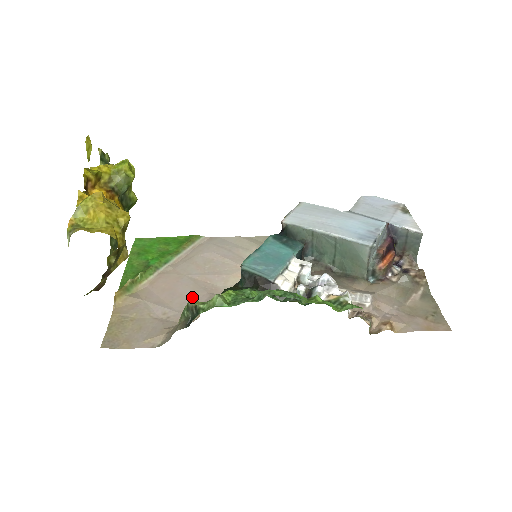
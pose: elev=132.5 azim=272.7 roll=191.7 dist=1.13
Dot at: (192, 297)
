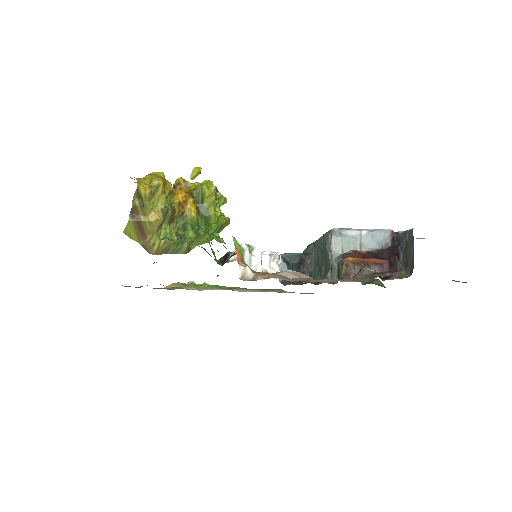
Dot at: occluded
